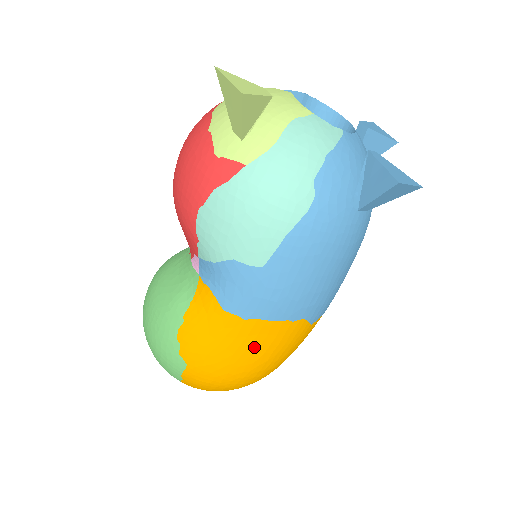
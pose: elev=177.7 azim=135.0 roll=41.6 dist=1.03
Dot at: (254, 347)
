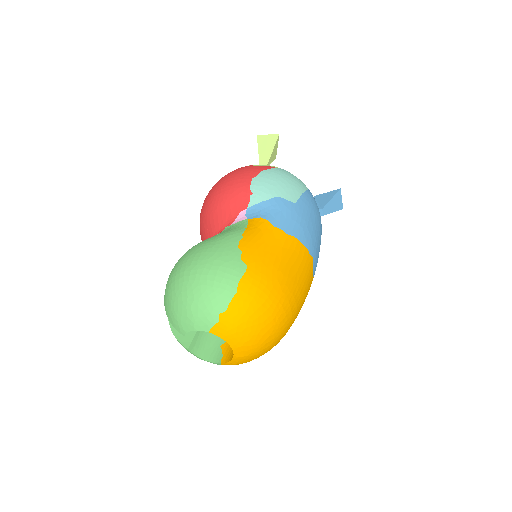
Dot at: (292, 261)
